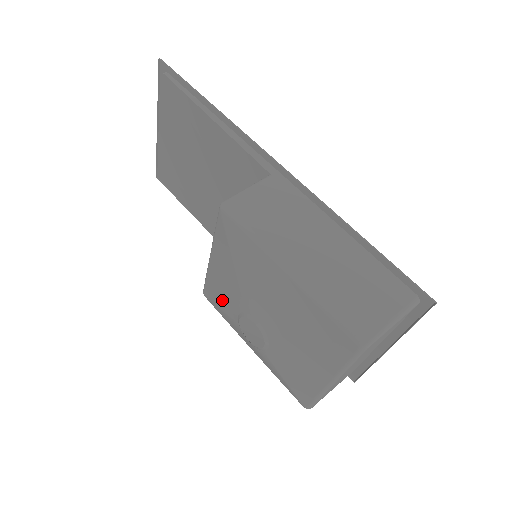
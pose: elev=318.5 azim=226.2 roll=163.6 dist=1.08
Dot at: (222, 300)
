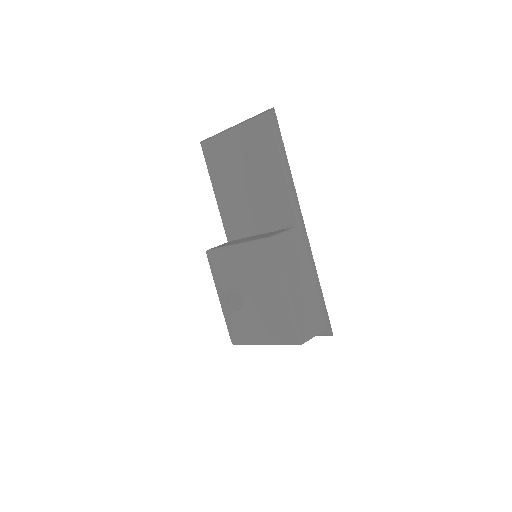
Dot at: (224, 270)
